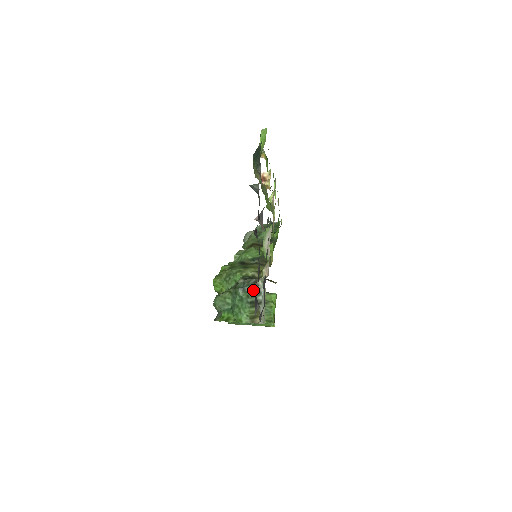
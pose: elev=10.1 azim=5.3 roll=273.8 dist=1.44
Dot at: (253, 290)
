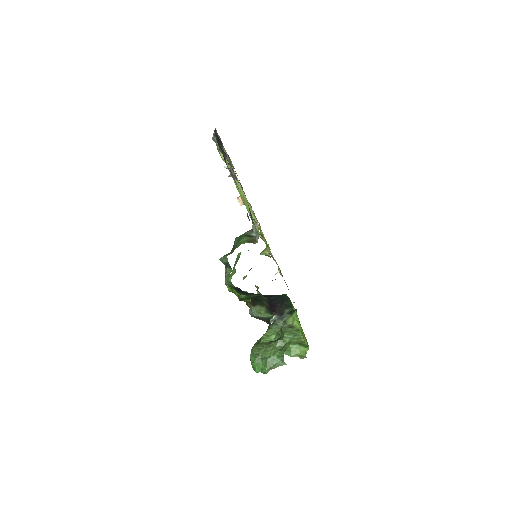
Dot at: (246, 232)
